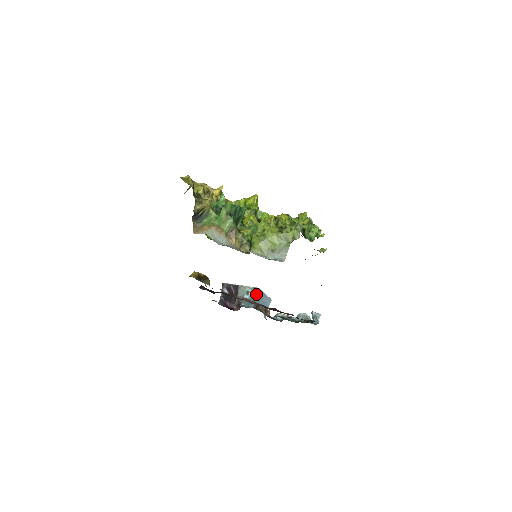
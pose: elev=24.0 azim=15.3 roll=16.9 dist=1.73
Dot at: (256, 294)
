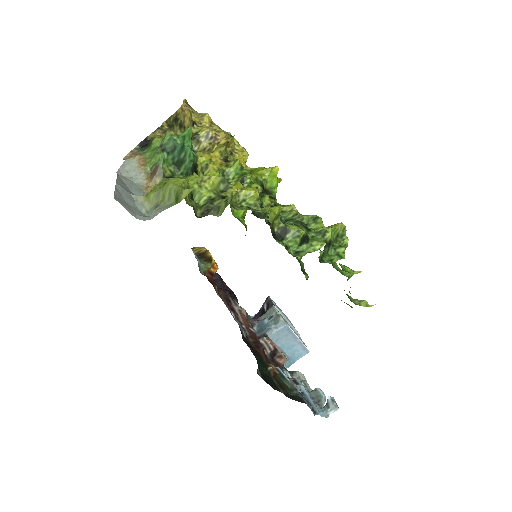
Dot at: (276, 324)
